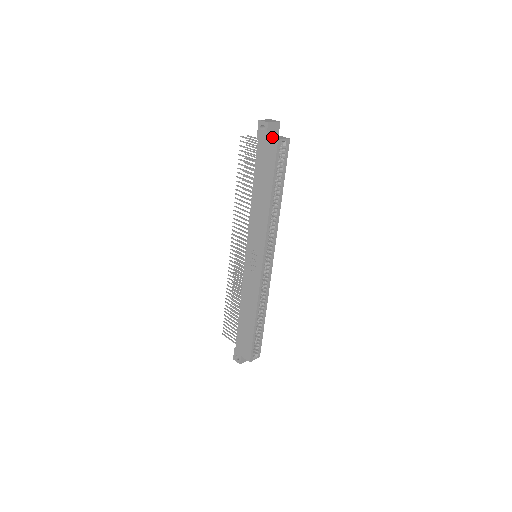
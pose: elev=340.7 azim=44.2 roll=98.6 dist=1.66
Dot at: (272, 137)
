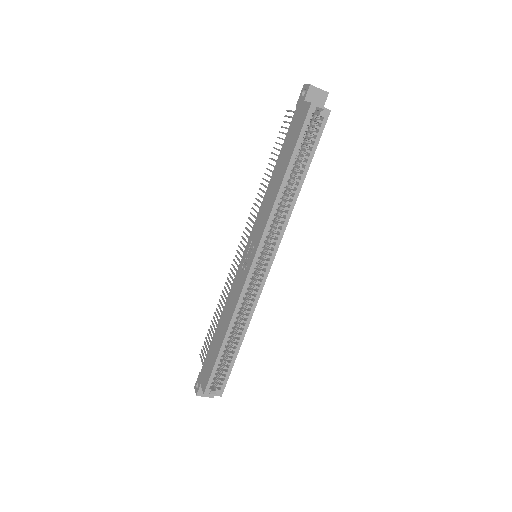
Dot at: (309, 102)
